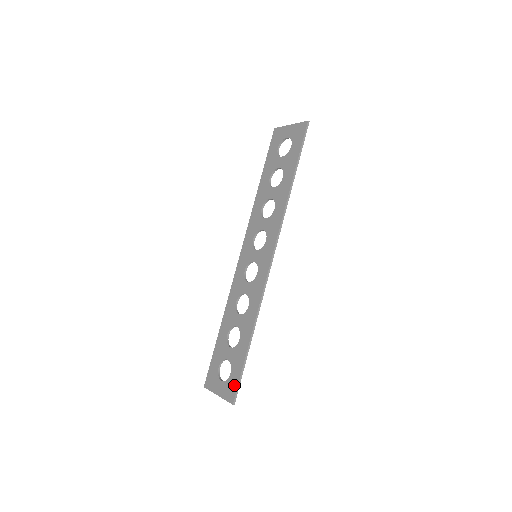
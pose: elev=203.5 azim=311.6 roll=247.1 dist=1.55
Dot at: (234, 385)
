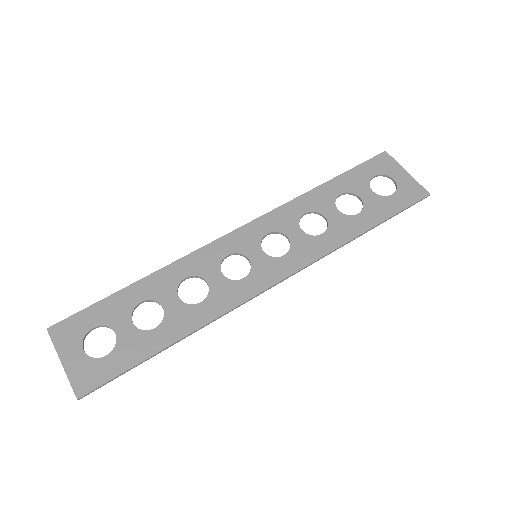
Dot at: (100, 376)
